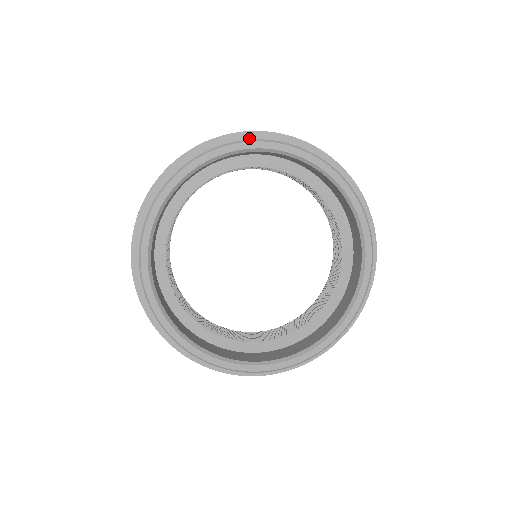
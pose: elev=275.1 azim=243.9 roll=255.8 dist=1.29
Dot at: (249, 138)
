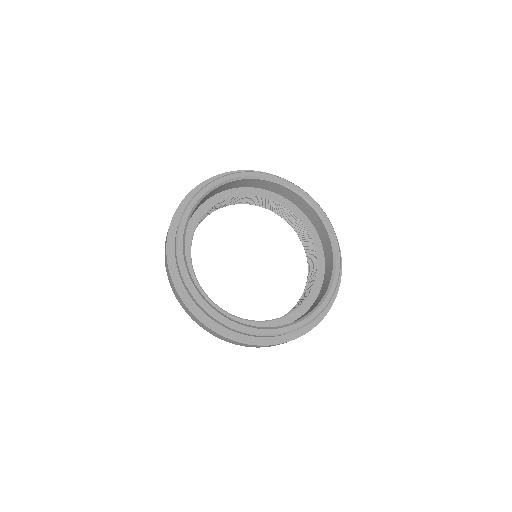
Dot at: occluded
